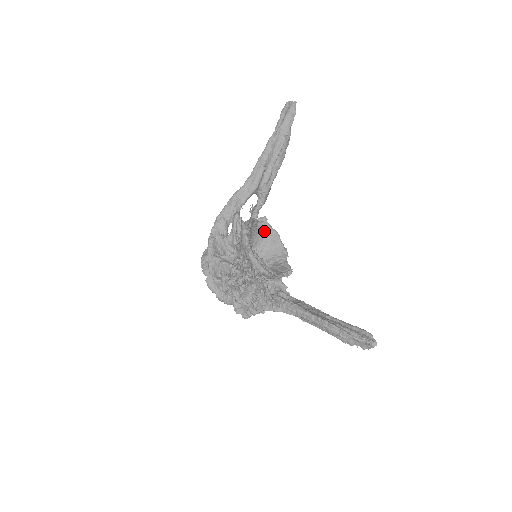
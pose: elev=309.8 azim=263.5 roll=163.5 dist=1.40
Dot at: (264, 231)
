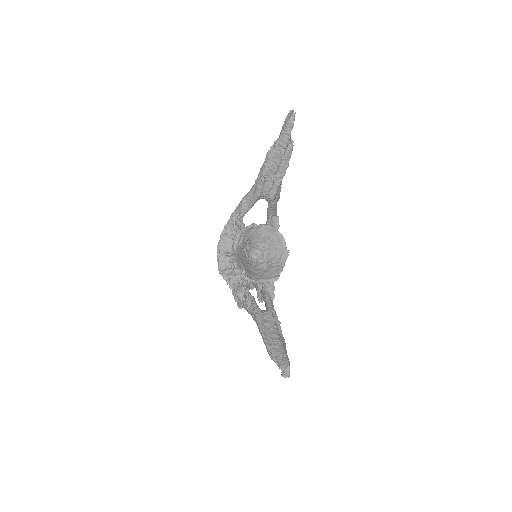
Dot at: (268, 233)
